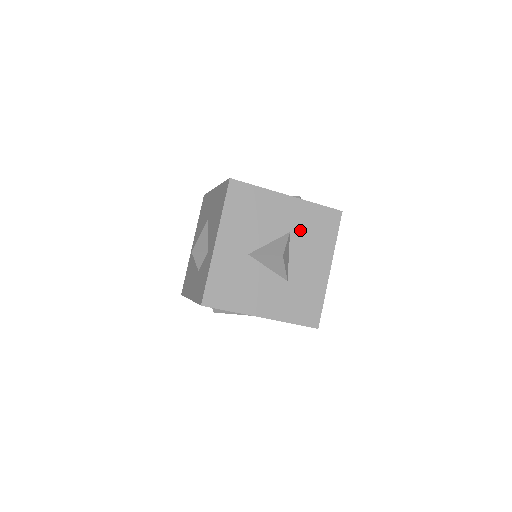
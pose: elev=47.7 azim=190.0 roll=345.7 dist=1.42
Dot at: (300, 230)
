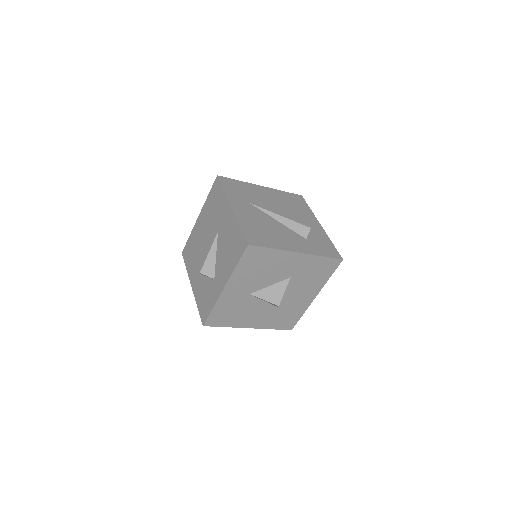
Dot at: (300, 275)
